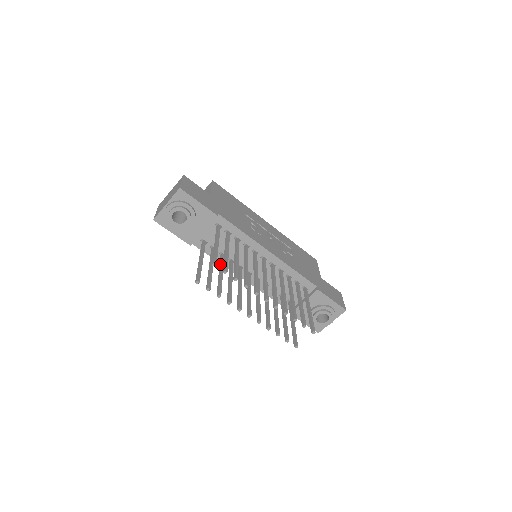
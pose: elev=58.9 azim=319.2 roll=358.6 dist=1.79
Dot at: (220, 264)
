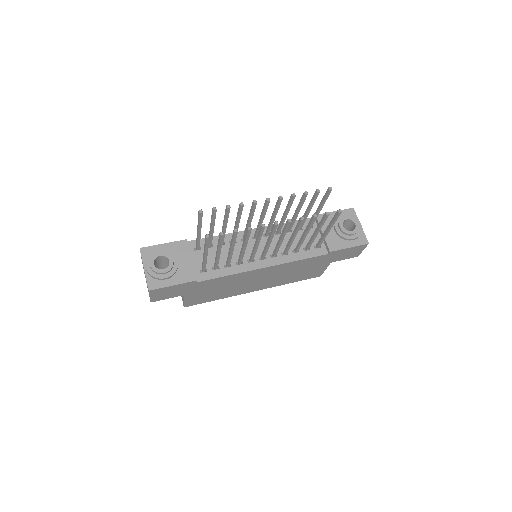
Dot at: (227, 257)
